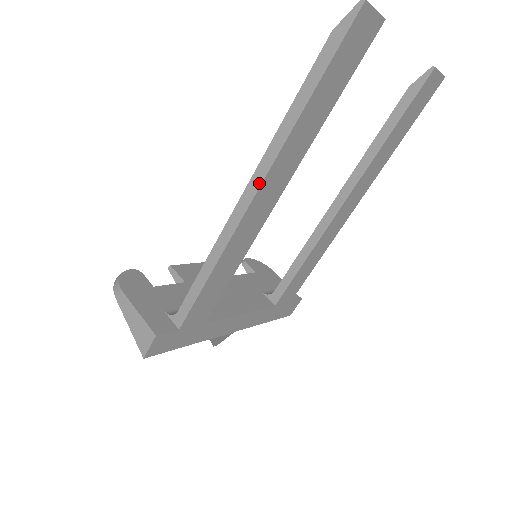
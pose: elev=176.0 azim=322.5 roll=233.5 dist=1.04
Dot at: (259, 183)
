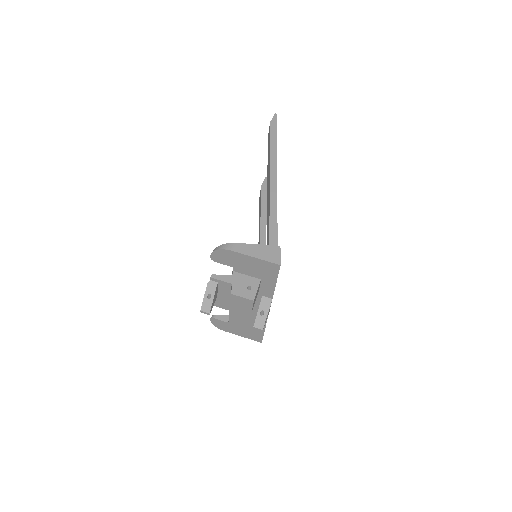
Dot at: (276, 172)
